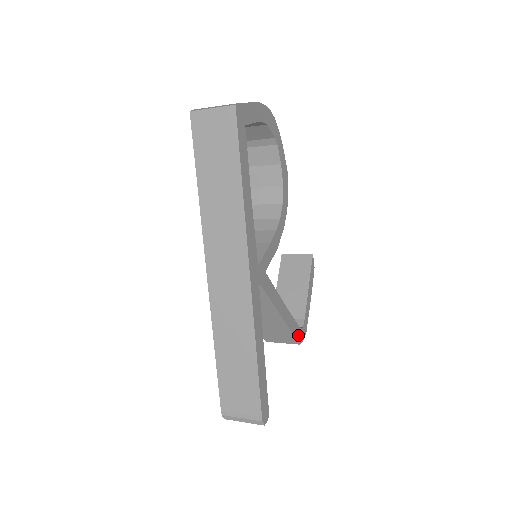
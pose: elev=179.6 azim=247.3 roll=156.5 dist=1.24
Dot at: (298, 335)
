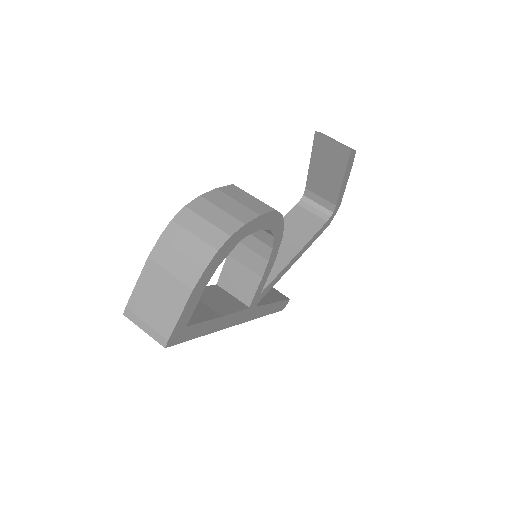
Dot at: (325, 227)
